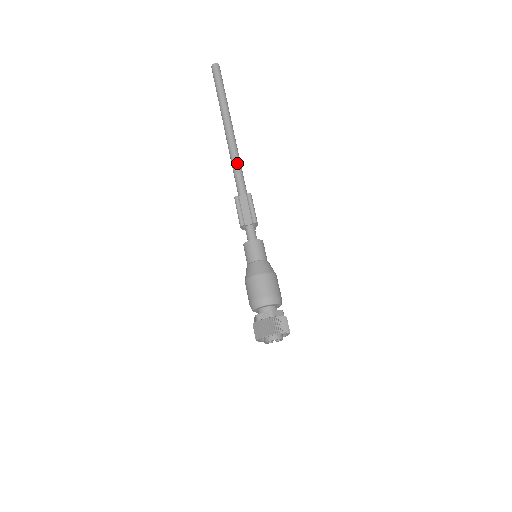
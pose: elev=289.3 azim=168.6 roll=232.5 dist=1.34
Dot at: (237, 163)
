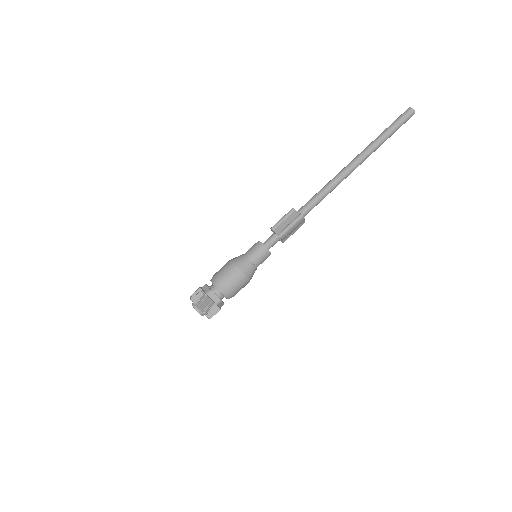
Dot at: (325, 189)
